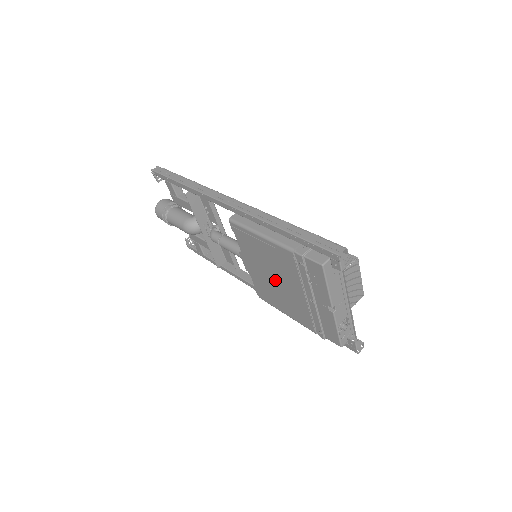
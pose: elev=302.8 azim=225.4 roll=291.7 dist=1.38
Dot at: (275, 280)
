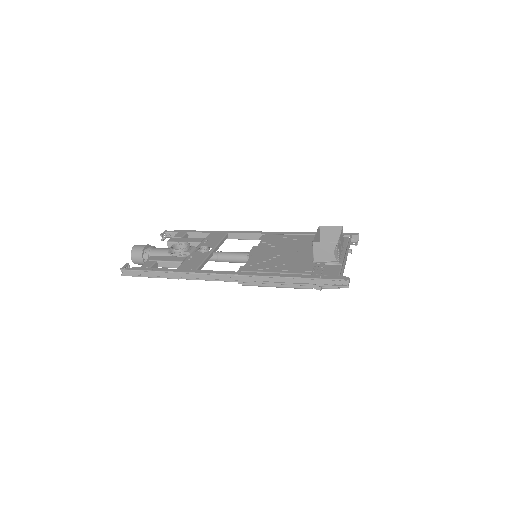
Dot at: occluded
